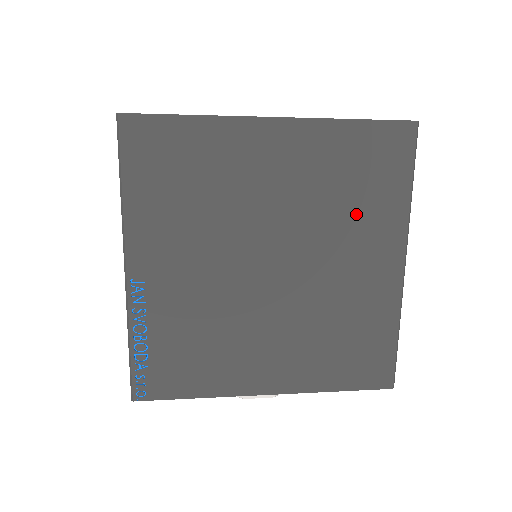
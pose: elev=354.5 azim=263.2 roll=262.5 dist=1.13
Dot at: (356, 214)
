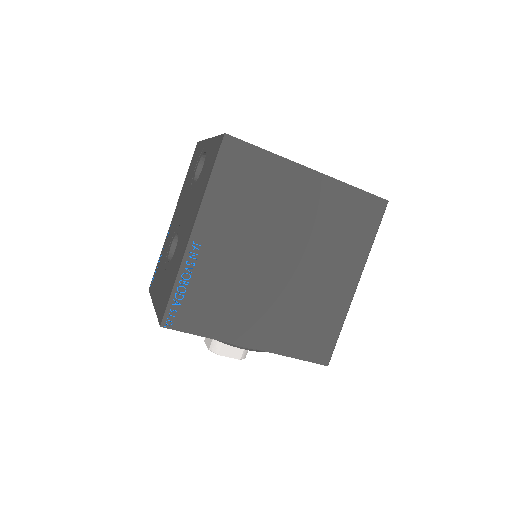
Dot at: (340, 244)
